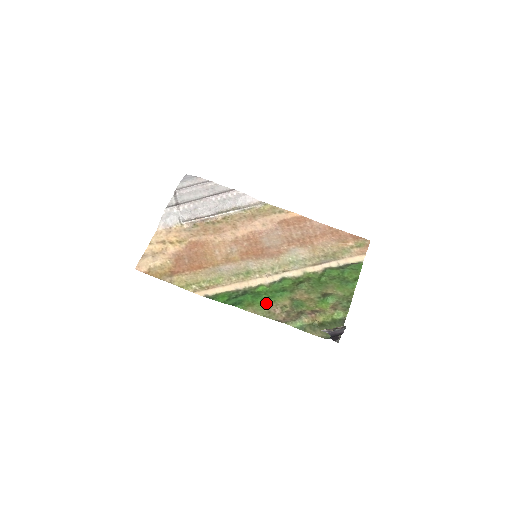
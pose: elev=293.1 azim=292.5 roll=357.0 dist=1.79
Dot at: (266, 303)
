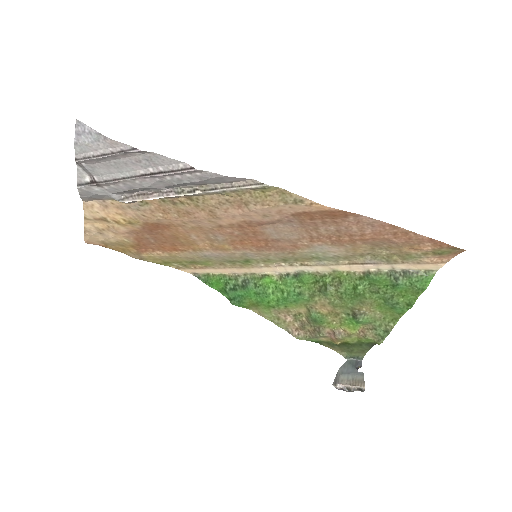
Dot at: (274, 308)
